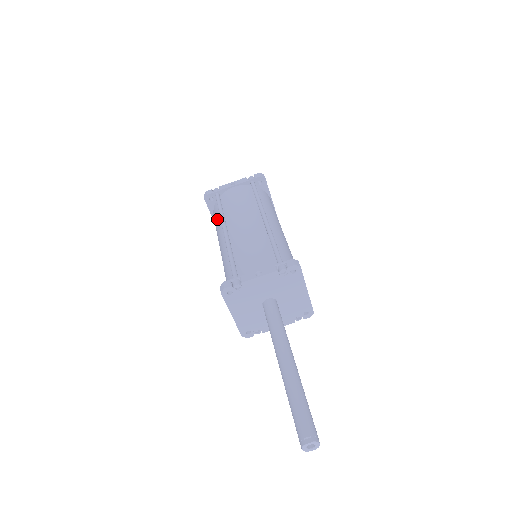
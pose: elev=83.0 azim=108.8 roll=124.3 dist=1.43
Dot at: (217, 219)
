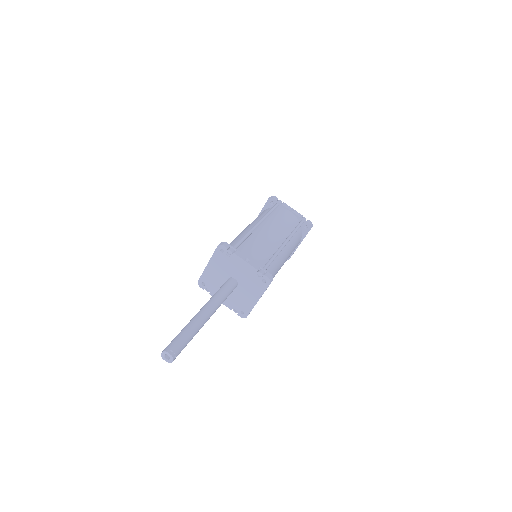
Dot at: (262, 215)
